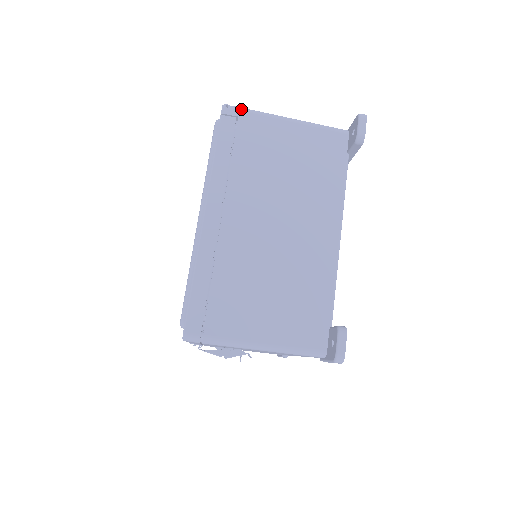
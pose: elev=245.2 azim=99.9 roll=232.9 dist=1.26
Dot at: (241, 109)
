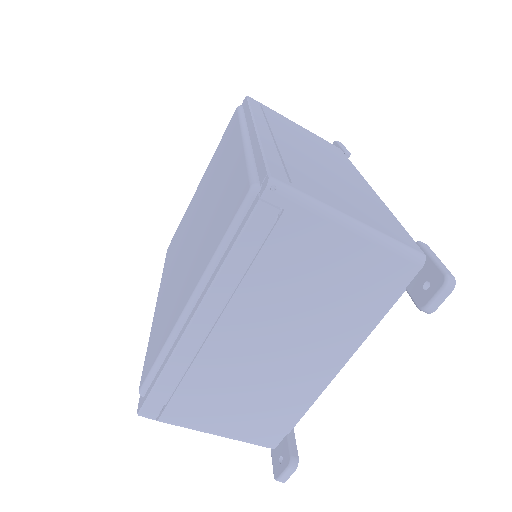
Dot at: (293, 199)
